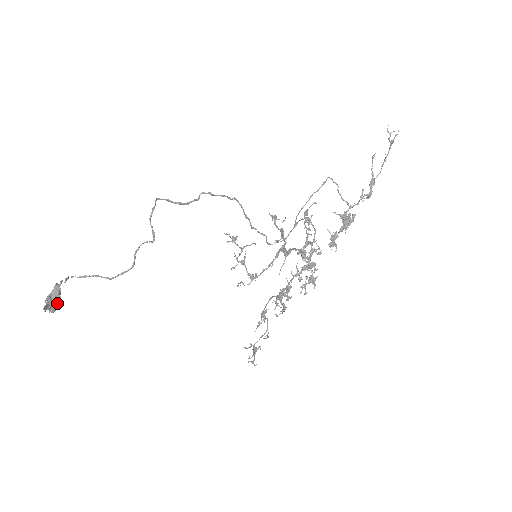
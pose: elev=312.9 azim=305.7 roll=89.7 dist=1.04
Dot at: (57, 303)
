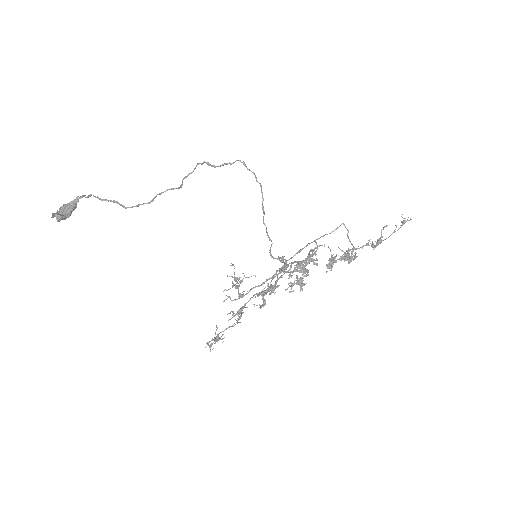
Dot at: (66, 215)
